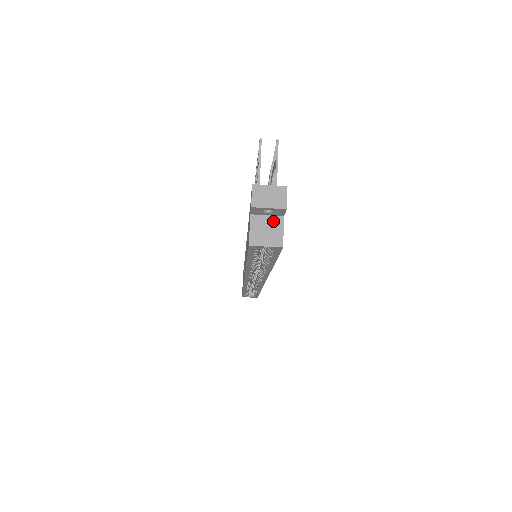
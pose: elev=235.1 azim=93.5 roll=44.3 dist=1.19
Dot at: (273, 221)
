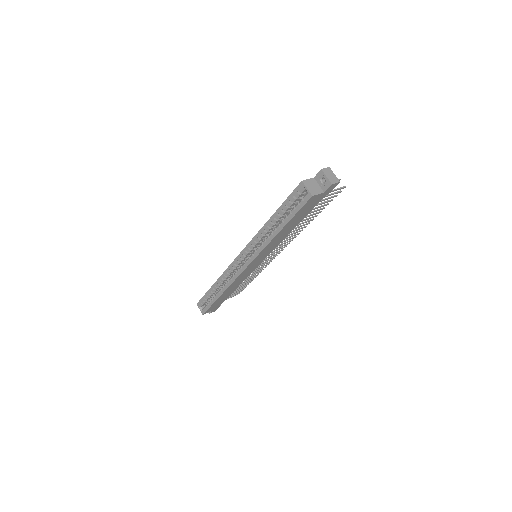
Dot at: (319, 188)
